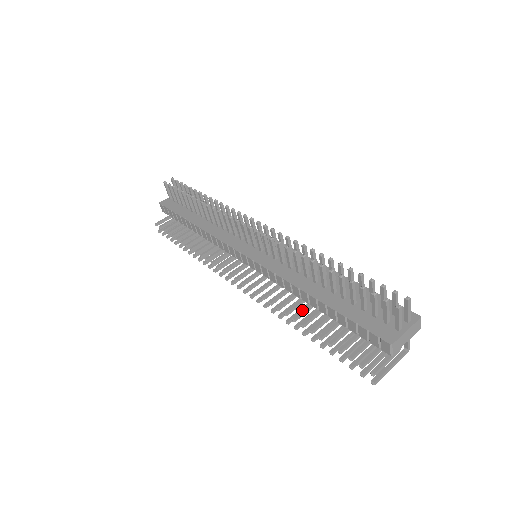
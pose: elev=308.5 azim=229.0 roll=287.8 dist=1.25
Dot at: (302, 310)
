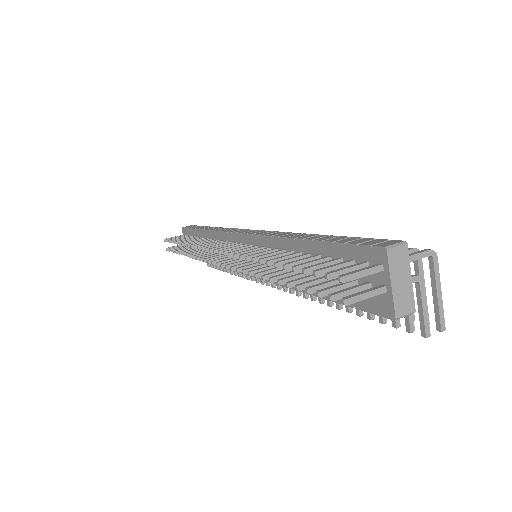
Dot at: occluded
